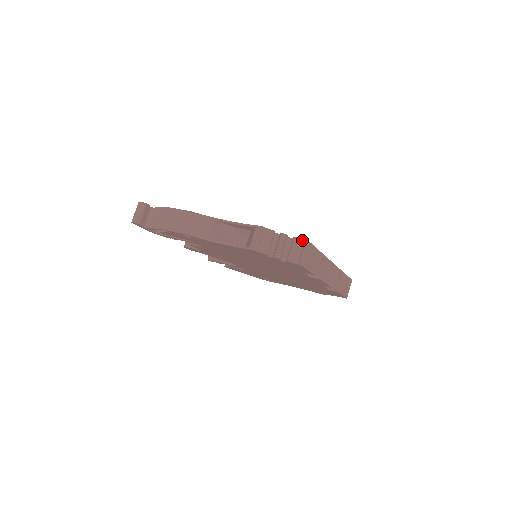
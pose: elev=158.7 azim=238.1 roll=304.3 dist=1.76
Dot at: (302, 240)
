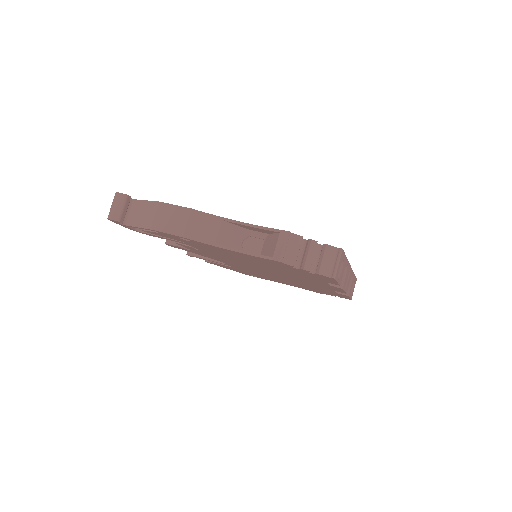
Dot at: (335, 248)
